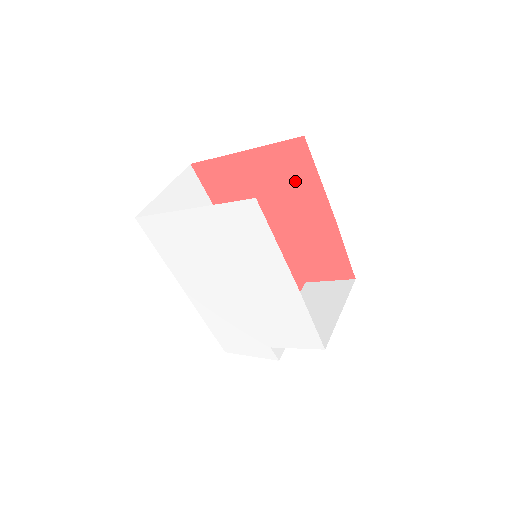
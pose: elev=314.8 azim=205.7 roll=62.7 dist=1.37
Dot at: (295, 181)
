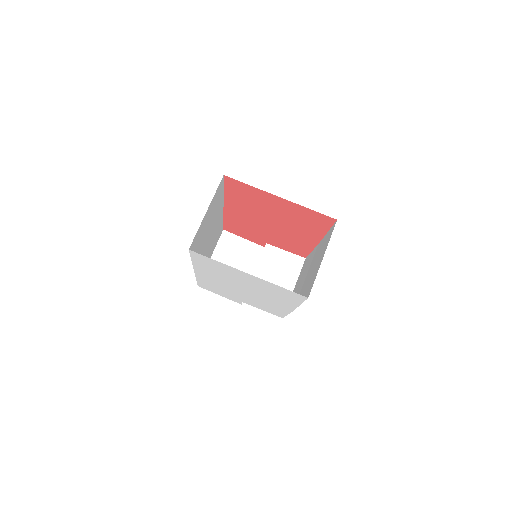
Dot at: (308, 223)
